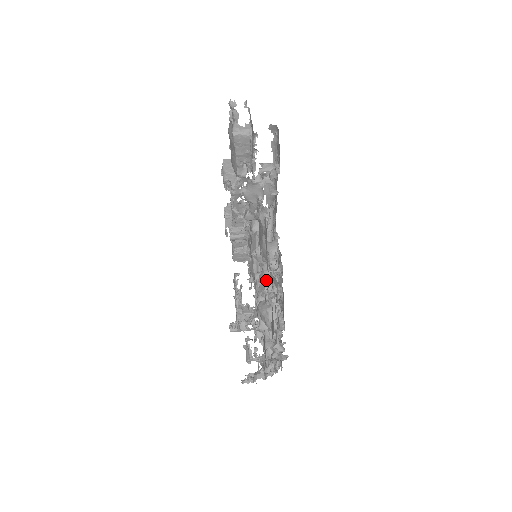
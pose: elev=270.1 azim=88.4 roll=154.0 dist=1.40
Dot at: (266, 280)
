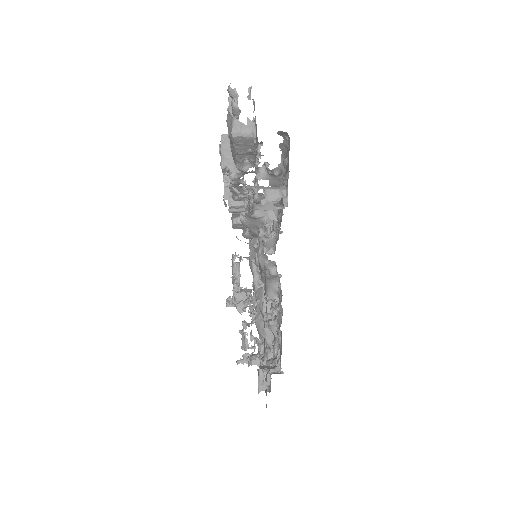
Dot at: (265, 300)
